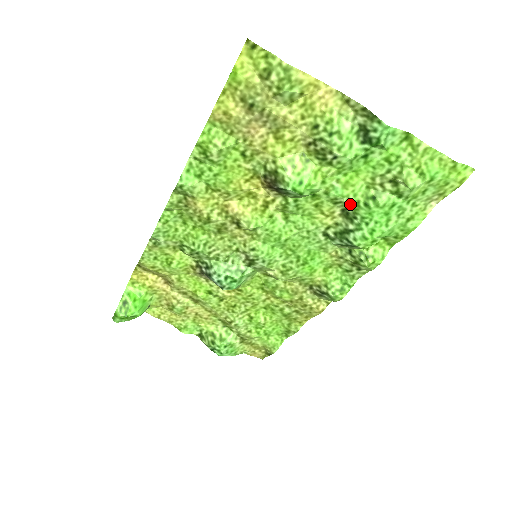
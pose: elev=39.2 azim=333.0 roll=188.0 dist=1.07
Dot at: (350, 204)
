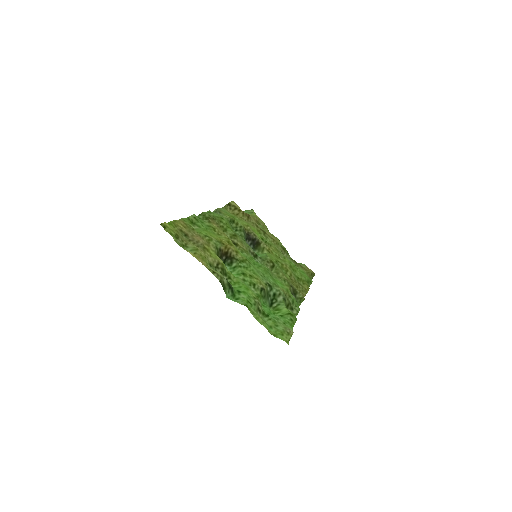
Dot at: (257, 292)
